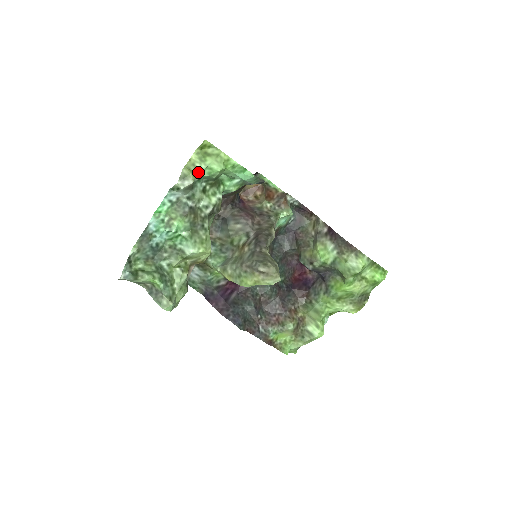
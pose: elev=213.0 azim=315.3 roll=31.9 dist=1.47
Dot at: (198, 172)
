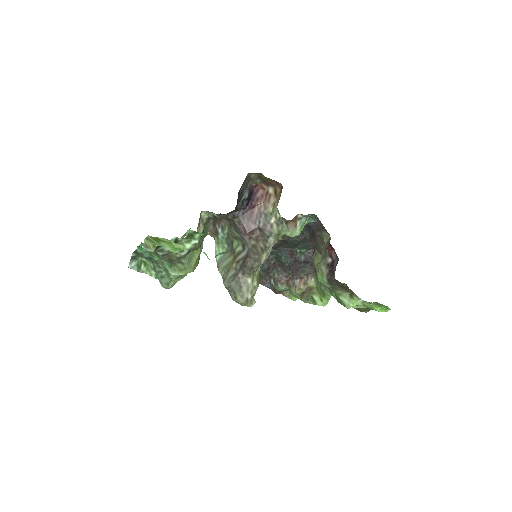
Dot at: (157, 245)
